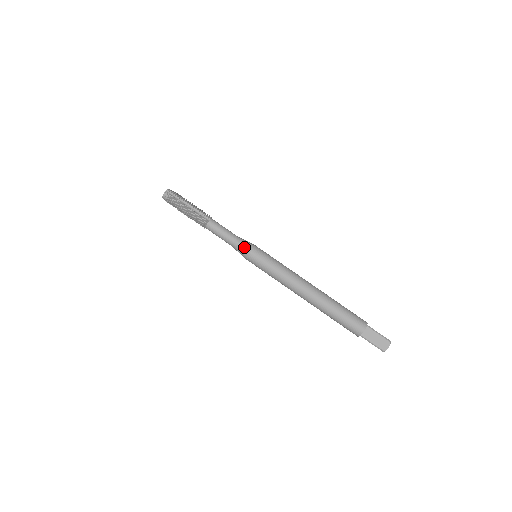
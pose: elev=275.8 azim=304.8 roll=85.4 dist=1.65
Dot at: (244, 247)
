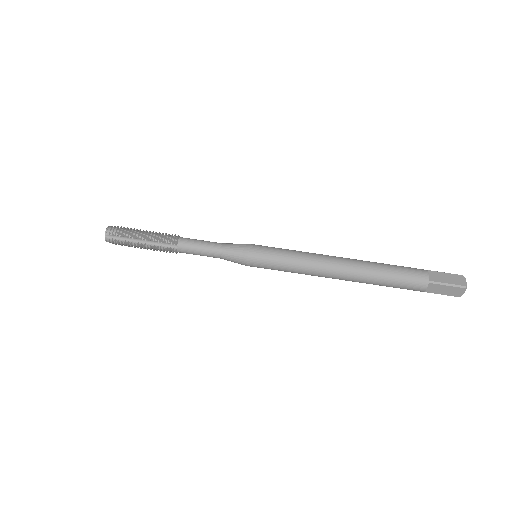
Dot at: (236, 260)
